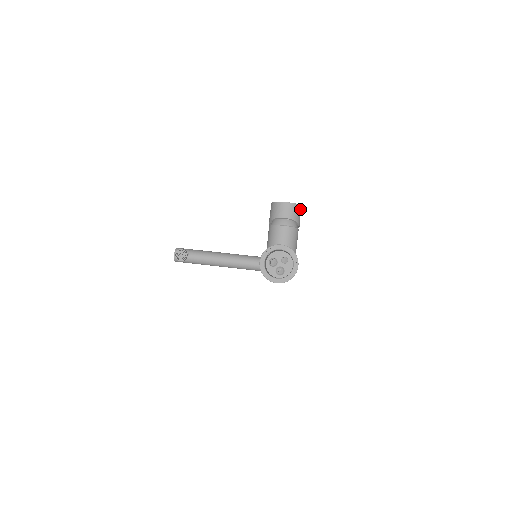
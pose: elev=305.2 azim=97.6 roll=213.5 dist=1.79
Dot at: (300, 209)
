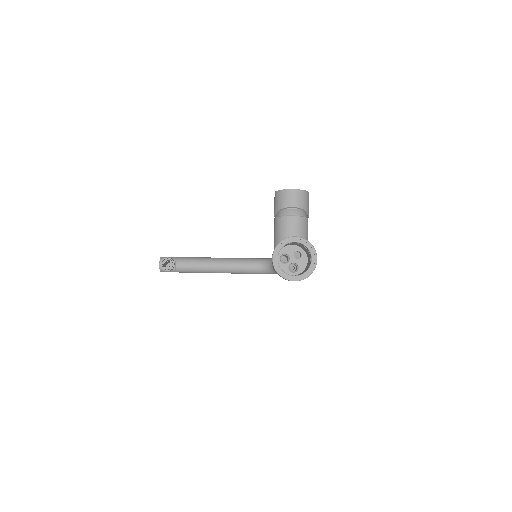
Dot at: (308, 196)
